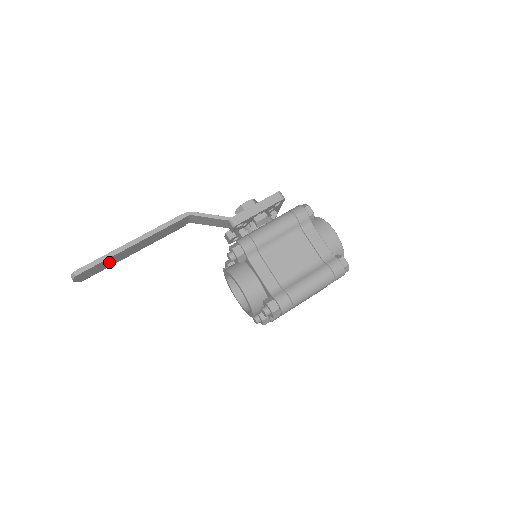
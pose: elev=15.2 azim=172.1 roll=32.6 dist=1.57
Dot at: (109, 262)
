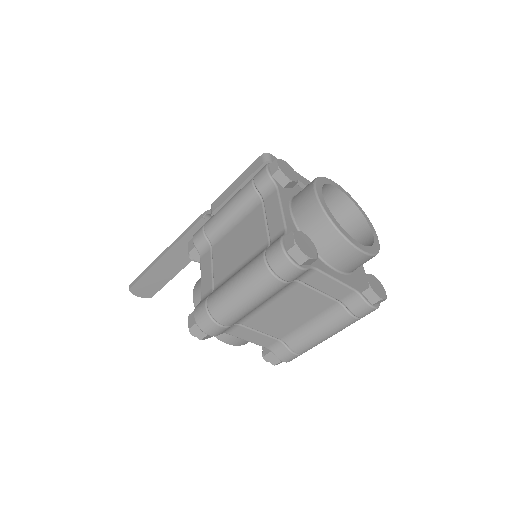
Dot at: (158, 276)
